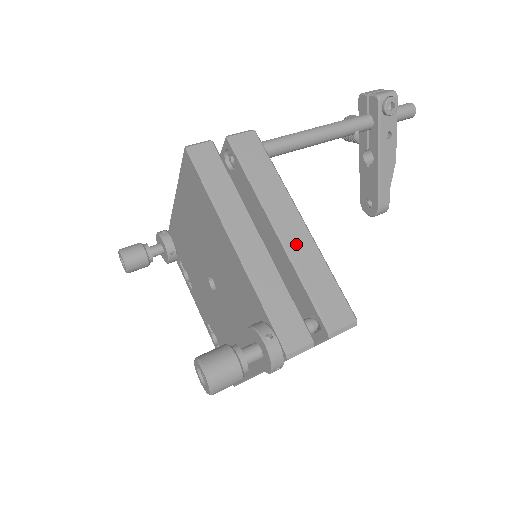
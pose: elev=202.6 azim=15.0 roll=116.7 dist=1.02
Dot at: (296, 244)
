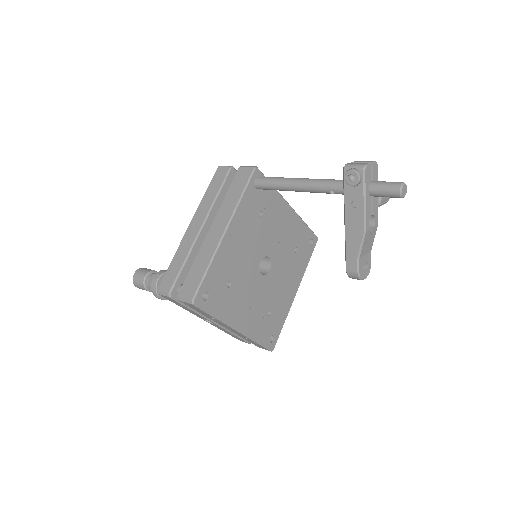
Dot at: (209, 242)
